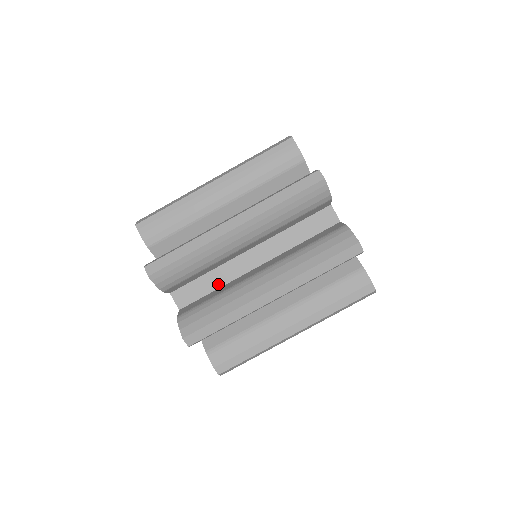
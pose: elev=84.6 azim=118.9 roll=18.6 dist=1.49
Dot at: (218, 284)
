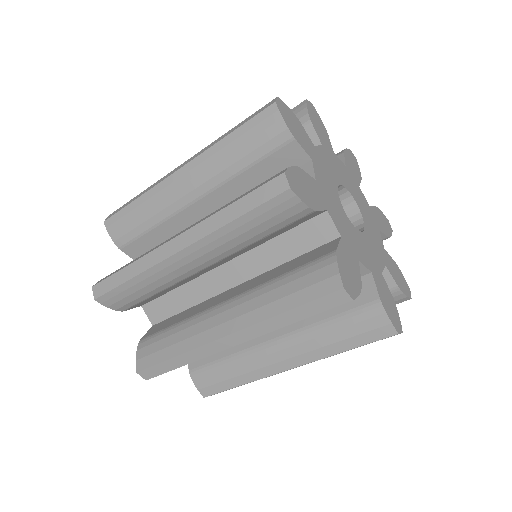
Dot at: occluded
